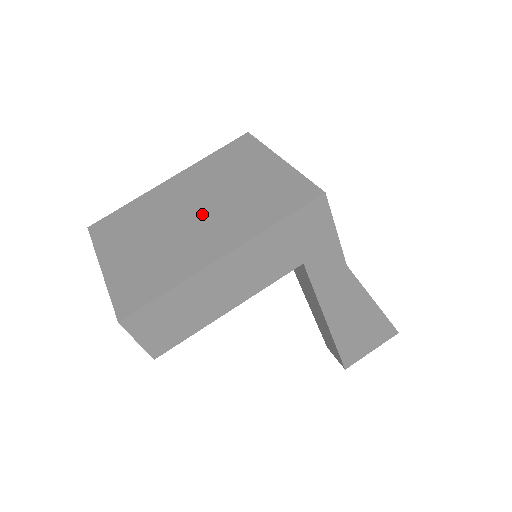
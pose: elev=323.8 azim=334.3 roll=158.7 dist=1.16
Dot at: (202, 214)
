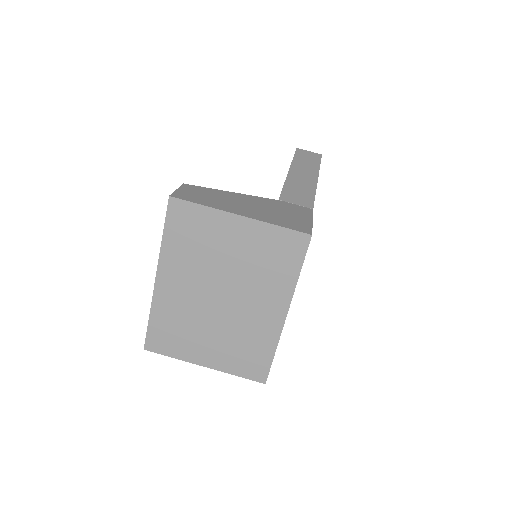
Dot at: (231, 296)
